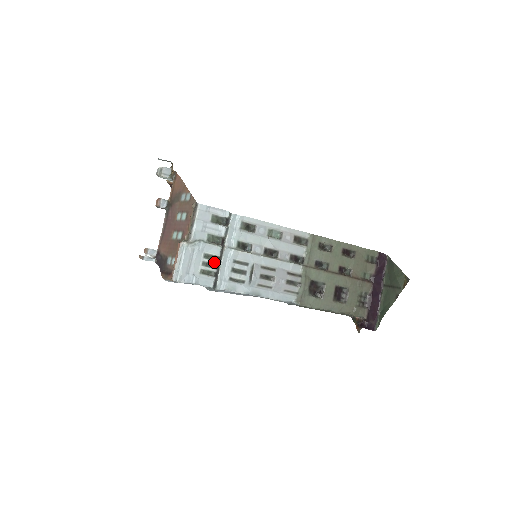
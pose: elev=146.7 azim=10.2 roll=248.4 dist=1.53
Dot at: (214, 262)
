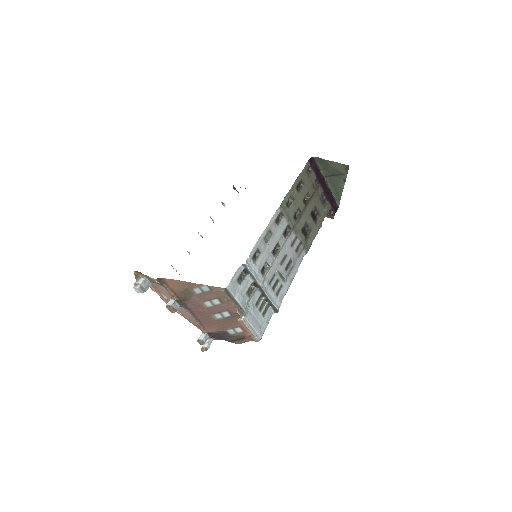
Dot at: (262, 301)
